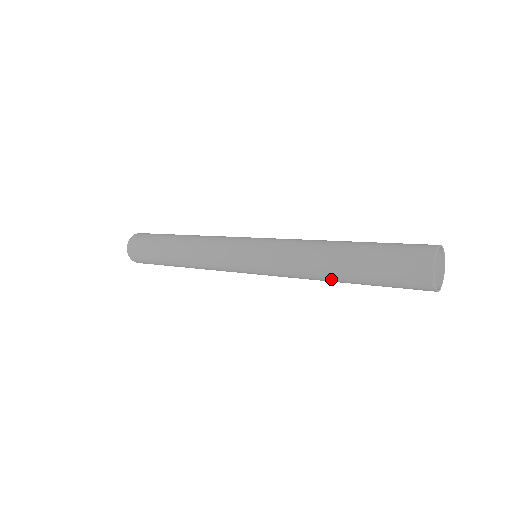
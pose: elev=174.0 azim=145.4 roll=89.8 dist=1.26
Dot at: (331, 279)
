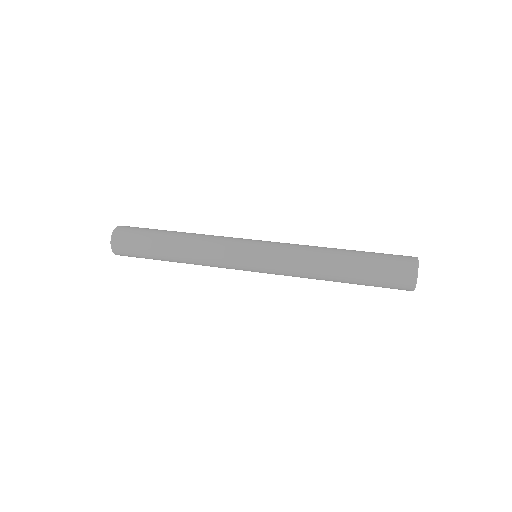
Dot at: (331, 277)
